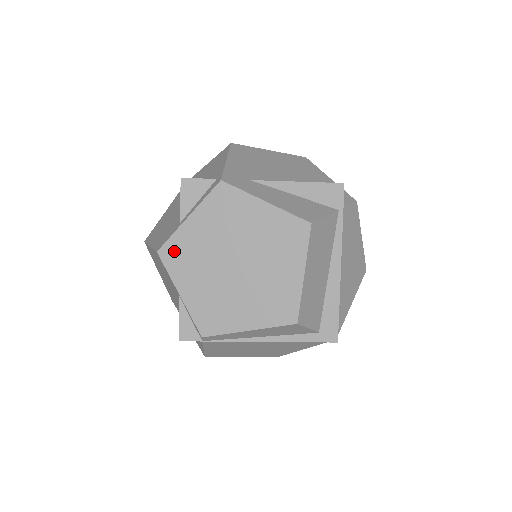
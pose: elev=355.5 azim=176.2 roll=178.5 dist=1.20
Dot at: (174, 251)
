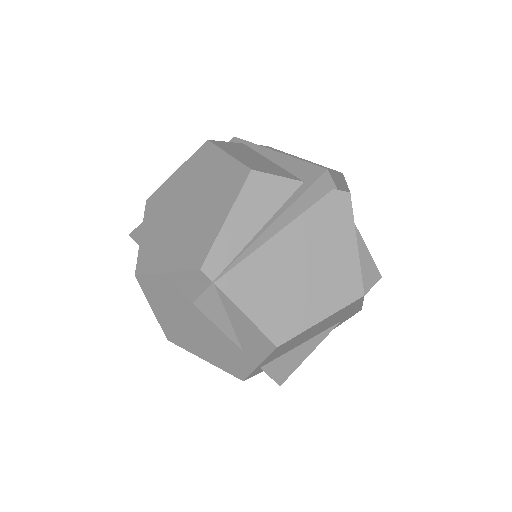
Dot at: (144, 260)
